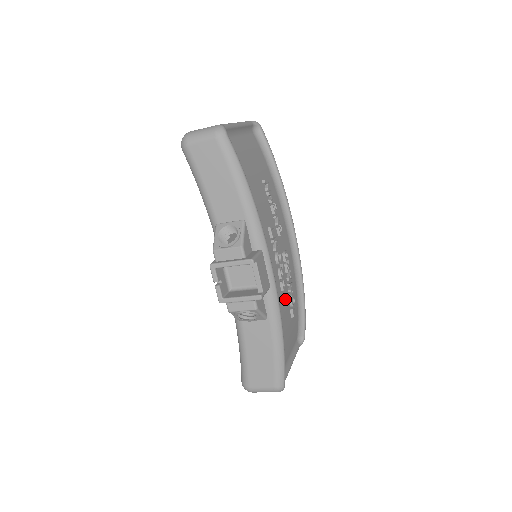
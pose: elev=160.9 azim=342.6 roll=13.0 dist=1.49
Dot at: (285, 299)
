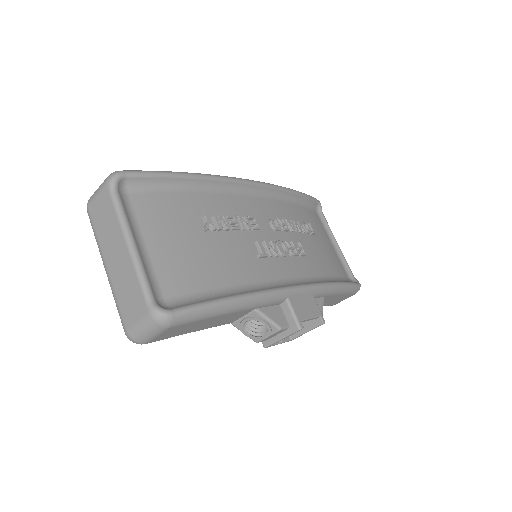
Dot at: (307, 247)
